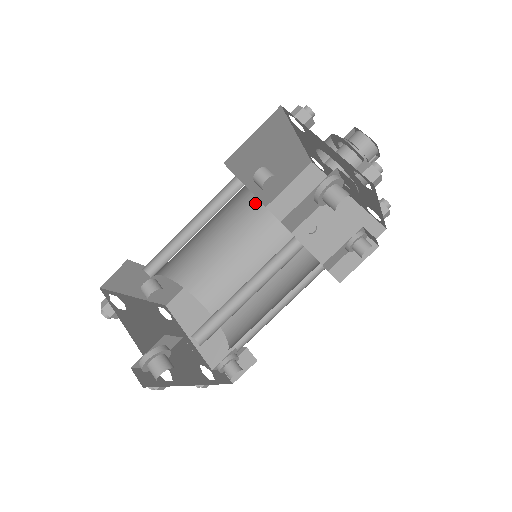
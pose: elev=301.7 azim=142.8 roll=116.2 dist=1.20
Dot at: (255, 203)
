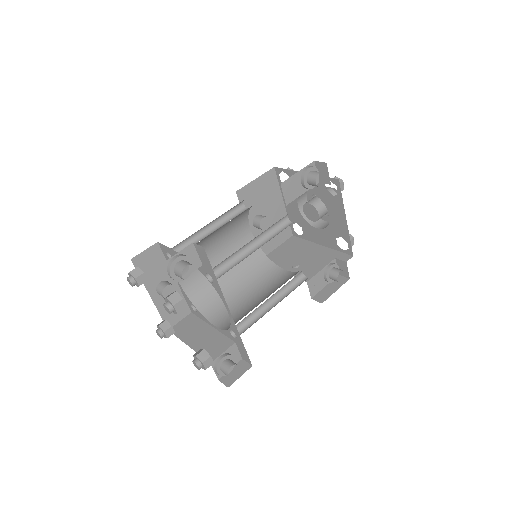
Dot at: occluded
